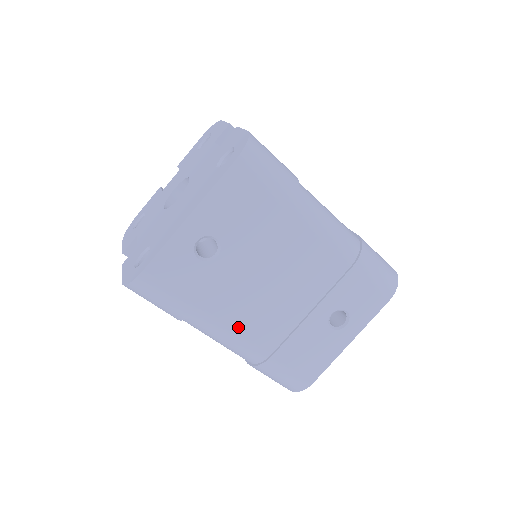
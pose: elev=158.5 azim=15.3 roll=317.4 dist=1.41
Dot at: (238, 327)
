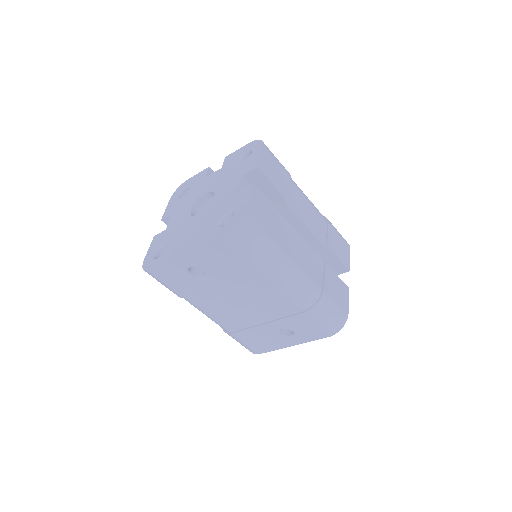
Dot at: (213, 313)
